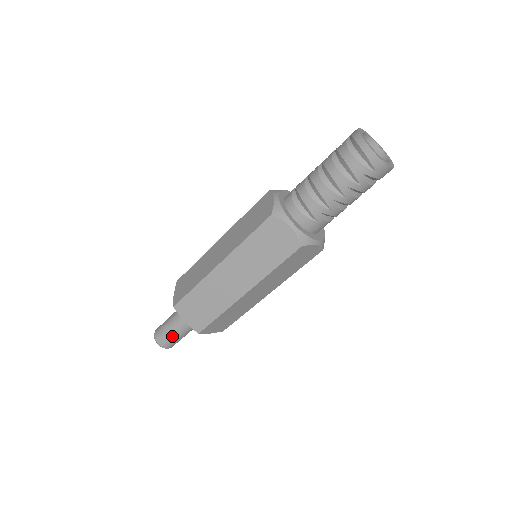
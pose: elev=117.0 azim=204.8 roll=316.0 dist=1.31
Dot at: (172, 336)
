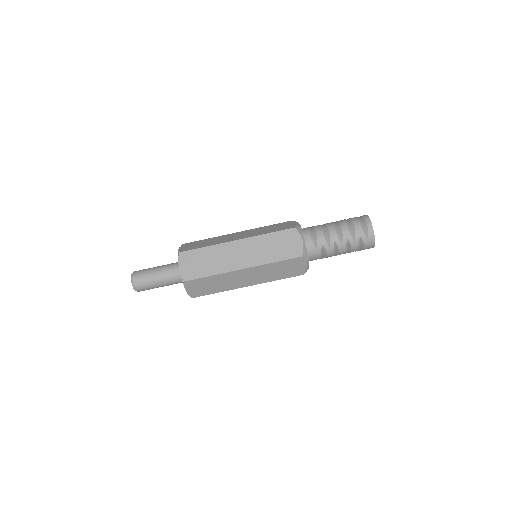
Dot at: (150, 279)
